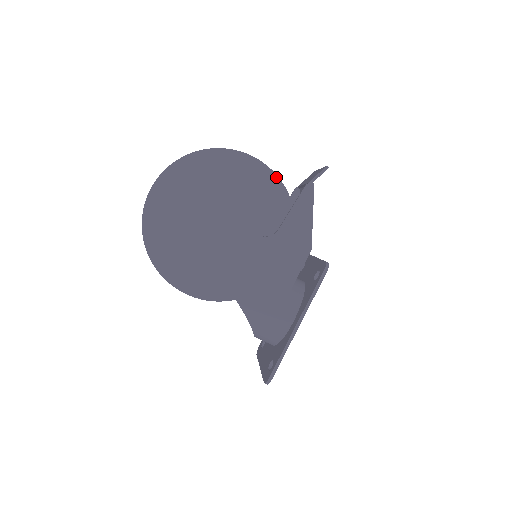
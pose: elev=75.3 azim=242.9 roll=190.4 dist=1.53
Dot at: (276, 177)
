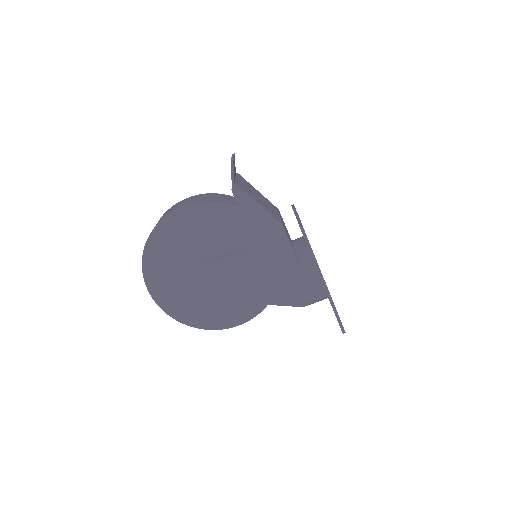
Dot at: (209, 203)
